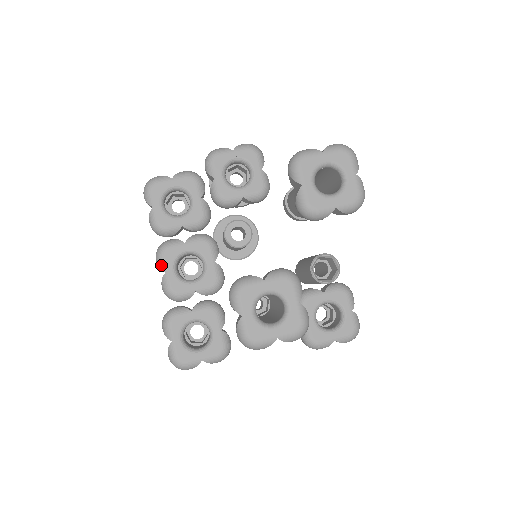
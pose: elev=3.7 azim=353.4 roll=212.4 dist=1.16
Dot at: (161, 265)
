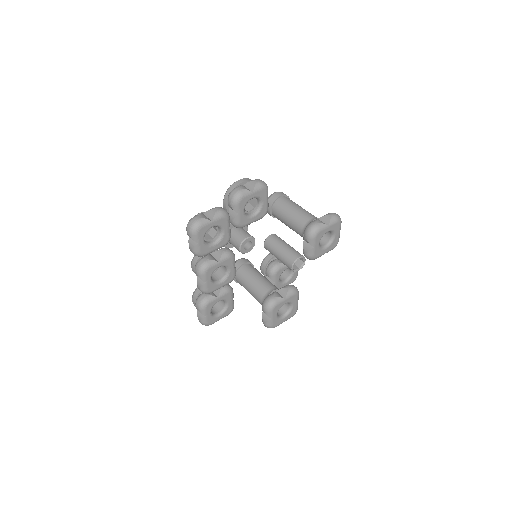
Dot at: (203, 279)
